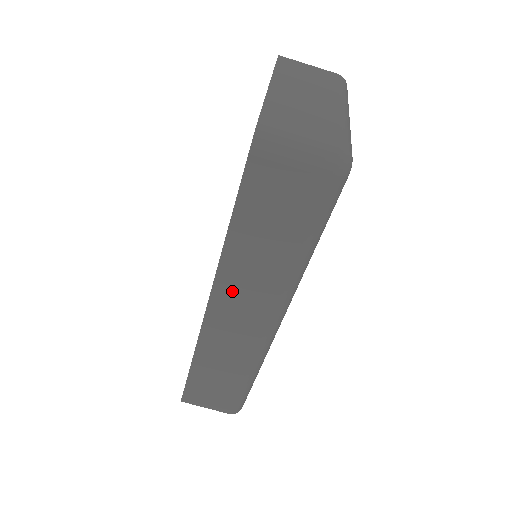
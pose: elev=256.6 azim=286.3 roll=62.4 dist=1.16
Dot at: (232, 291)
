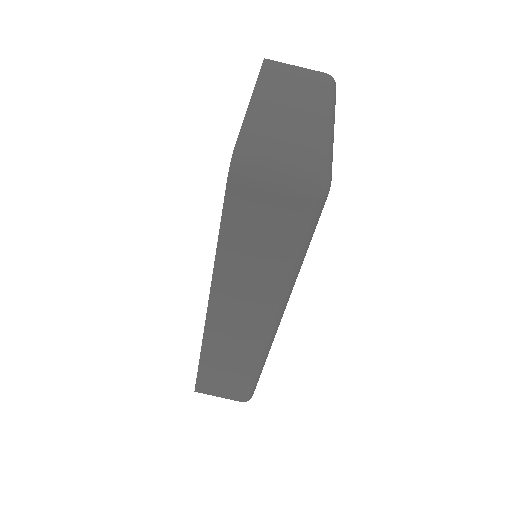
Dot at: (228, 300)
